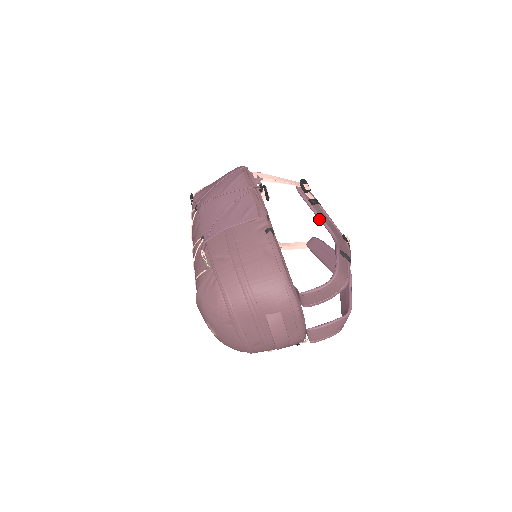
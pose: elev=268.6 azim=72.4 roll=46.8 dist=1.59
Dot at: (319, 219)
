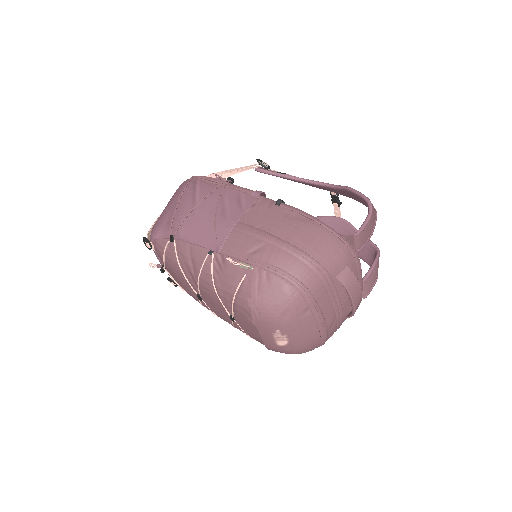
Dot at: (301, 181)
